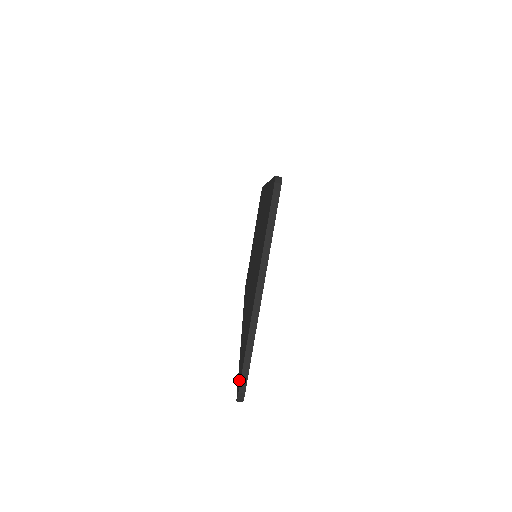
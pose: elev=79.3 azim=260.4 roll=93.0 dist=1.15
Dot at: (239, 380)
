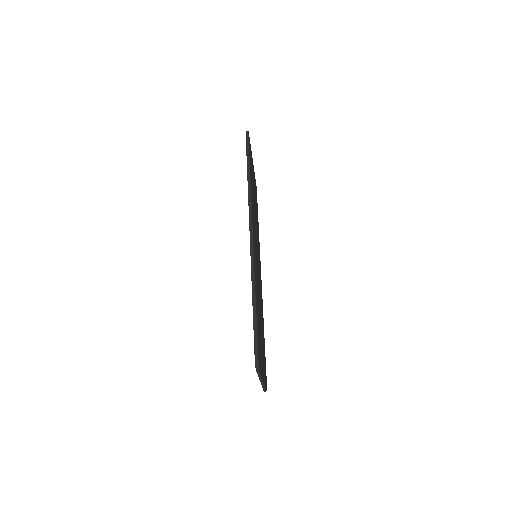
Dot at: occluded
